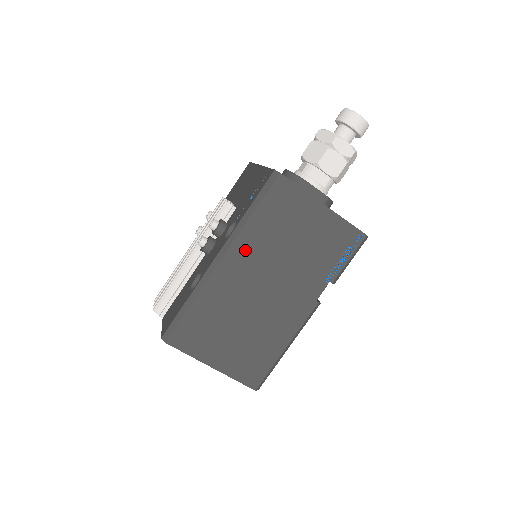
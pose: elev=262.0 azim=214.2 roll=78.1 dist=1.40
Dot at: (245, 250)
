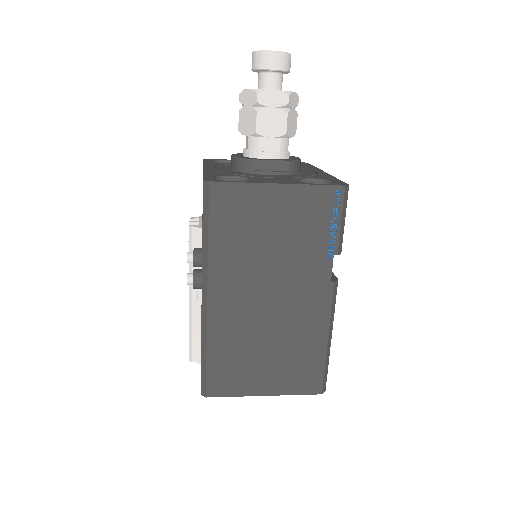
Dot at: (225, 276)
